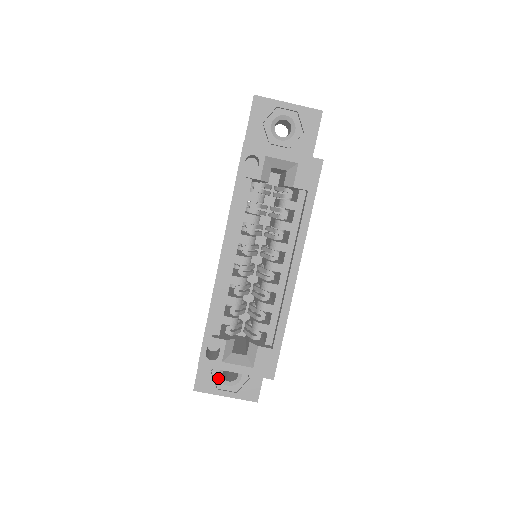
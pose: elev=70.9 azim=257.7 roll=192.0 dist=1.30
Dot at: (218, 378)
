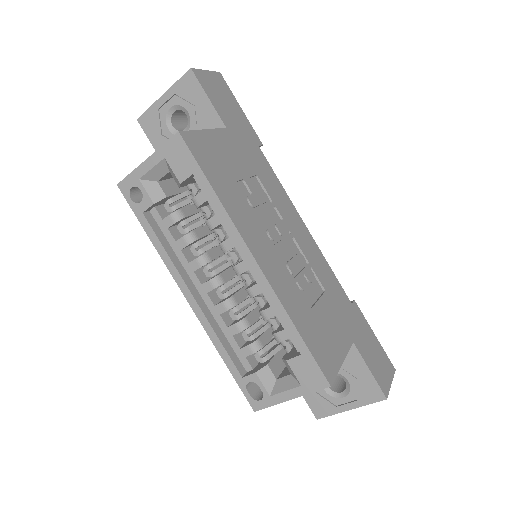
Dot at: (328, 395)
